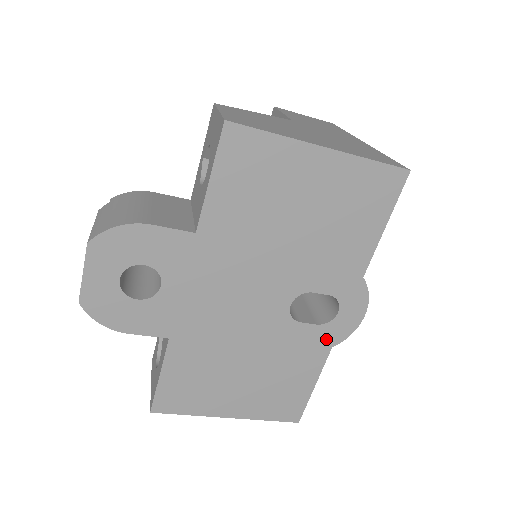
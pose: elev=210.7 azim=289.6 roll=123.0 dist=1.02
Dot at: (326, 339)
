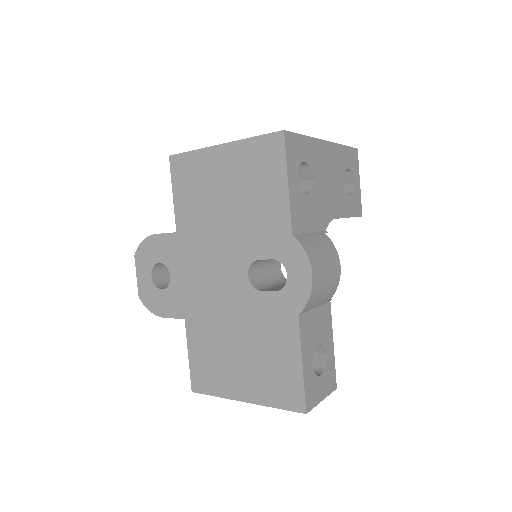
Dot at: (289, 306)
